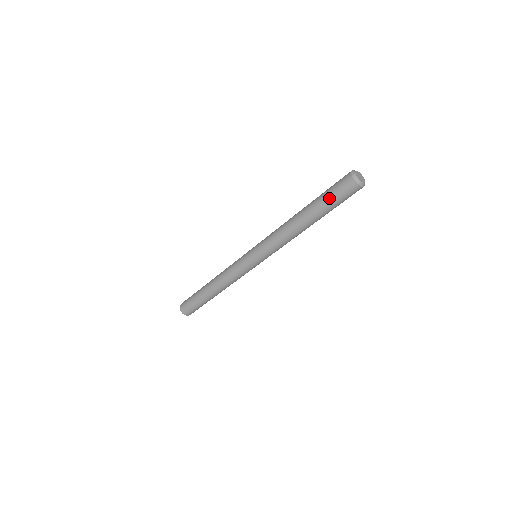
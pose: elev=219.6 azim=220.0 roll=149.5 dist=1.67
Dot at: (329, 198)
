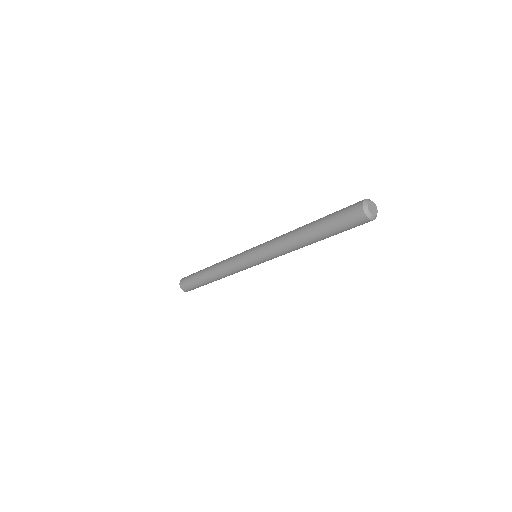
Dot at: (340, 230)
